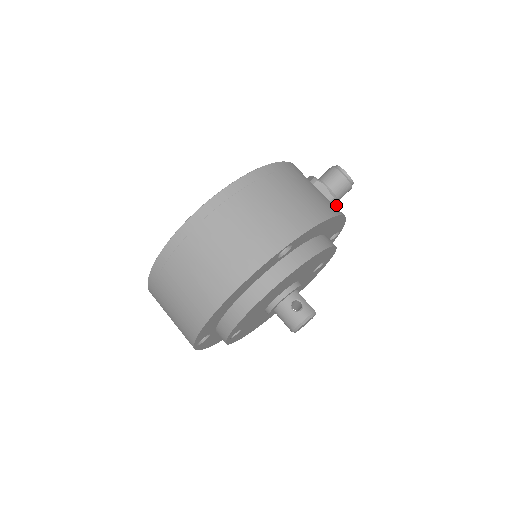
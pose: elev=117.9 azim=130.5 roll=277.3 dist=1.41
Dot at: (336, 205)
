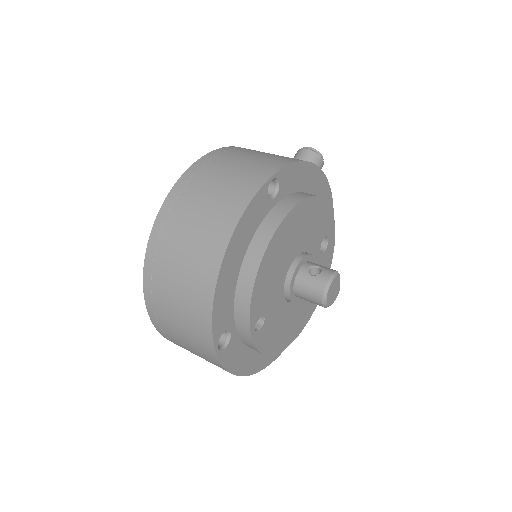
Dot at: occluded
